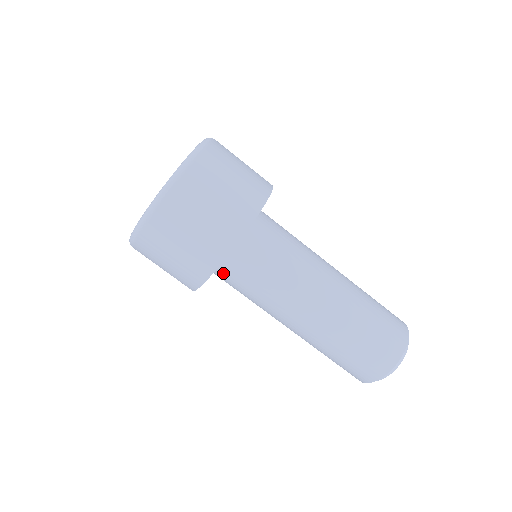
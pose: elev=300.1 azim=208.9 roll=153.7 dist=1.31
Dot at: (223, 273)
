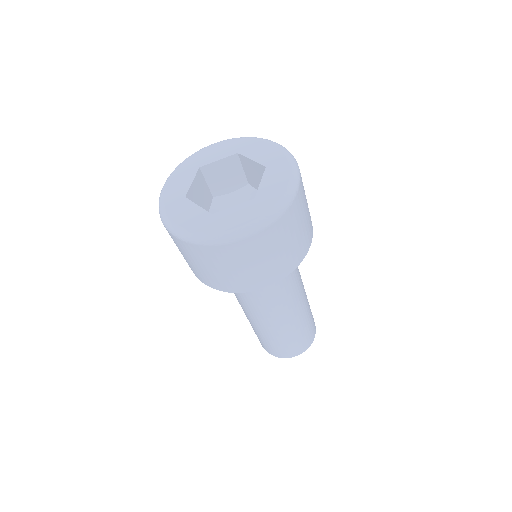
Dot at: occluded
